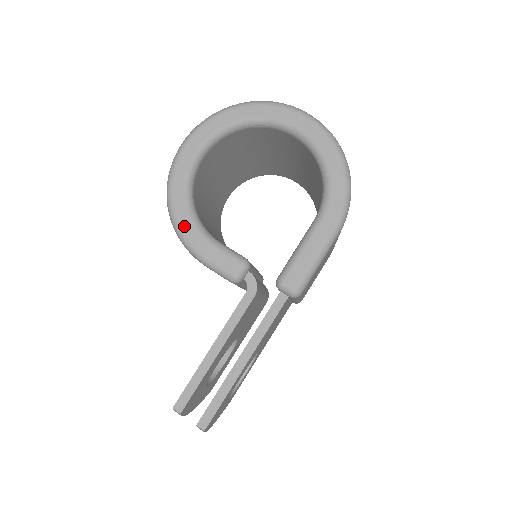
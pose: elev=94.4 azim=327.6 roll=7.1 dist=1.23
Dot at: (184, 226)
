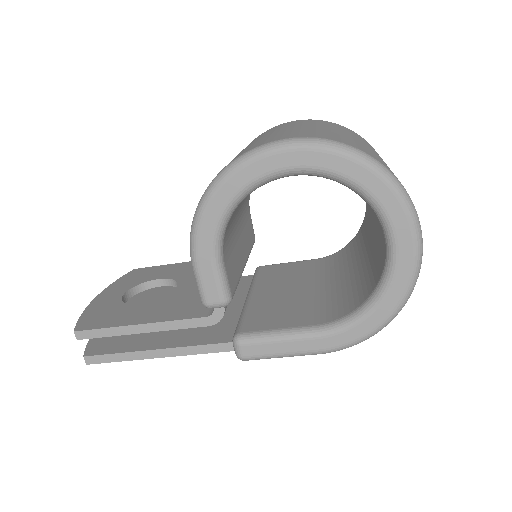
Dot at: (205, 224)
